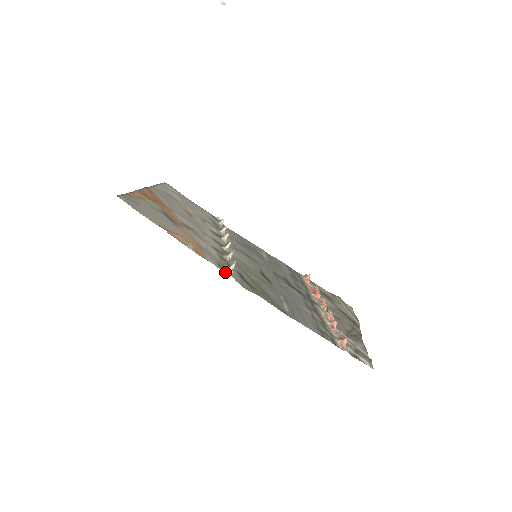
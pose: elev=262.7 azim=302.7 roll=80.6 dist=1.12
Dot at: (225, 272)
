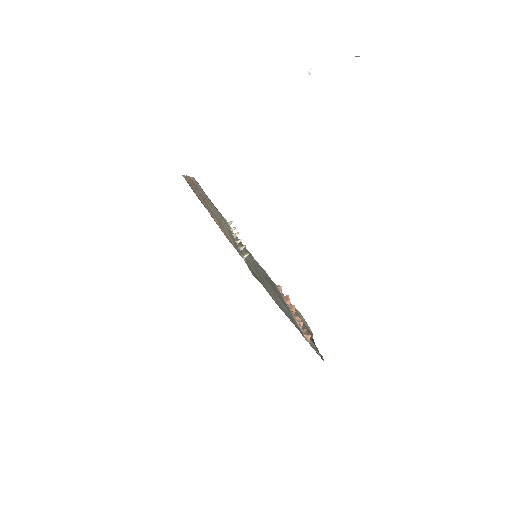
Dot at: occluded
